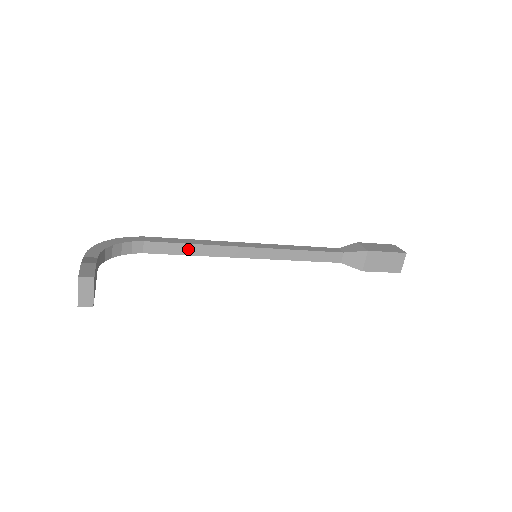
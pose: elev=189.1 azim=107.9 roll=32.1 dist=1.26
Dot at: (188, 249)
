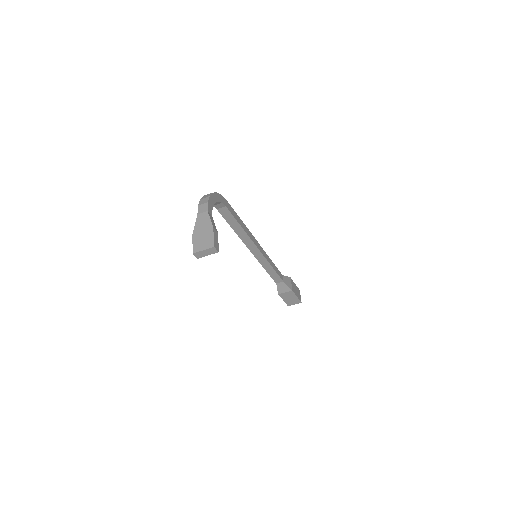
Dot at: (236, 226)
